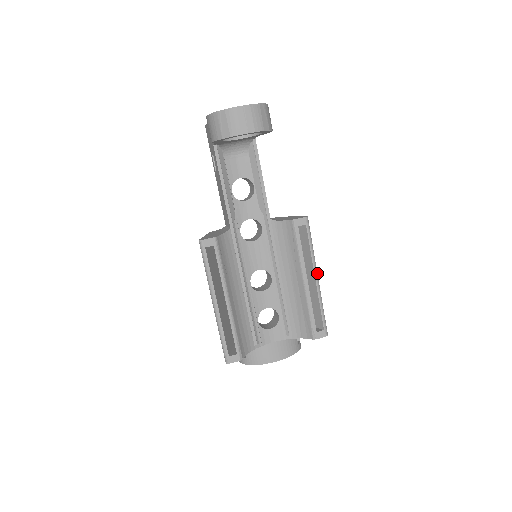
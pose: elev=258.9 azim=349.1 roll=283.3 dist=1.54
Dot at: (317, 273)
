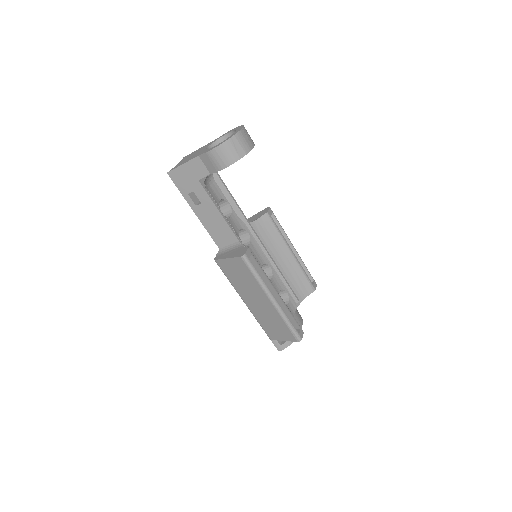
Dot at: (292, 244)
